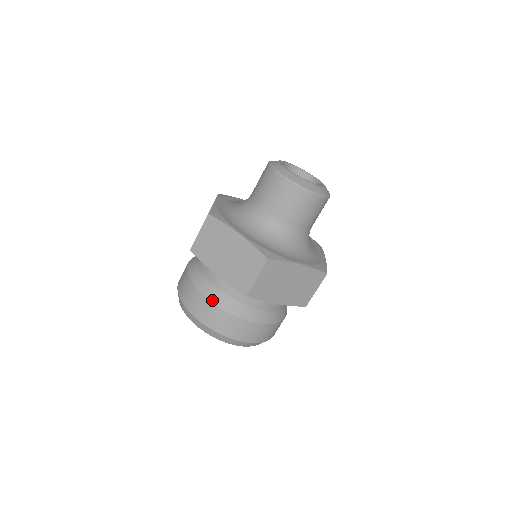
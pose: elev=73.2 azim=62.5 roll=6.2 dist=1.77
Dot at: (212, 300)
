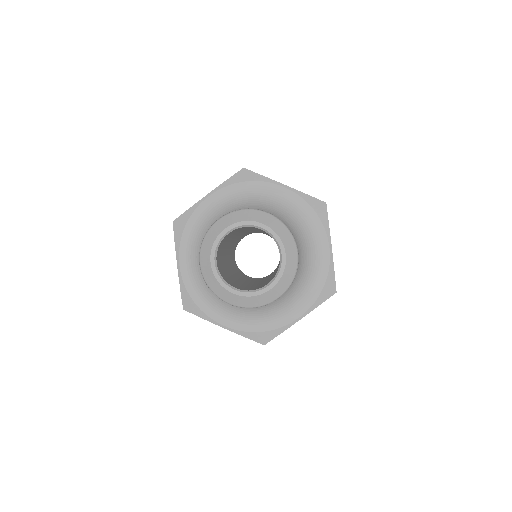
Dot at: occluded
